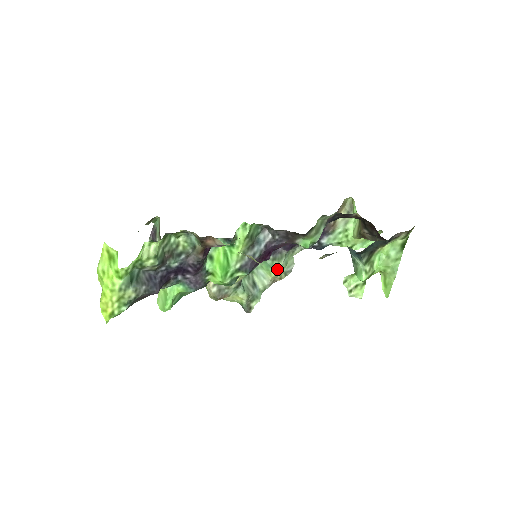
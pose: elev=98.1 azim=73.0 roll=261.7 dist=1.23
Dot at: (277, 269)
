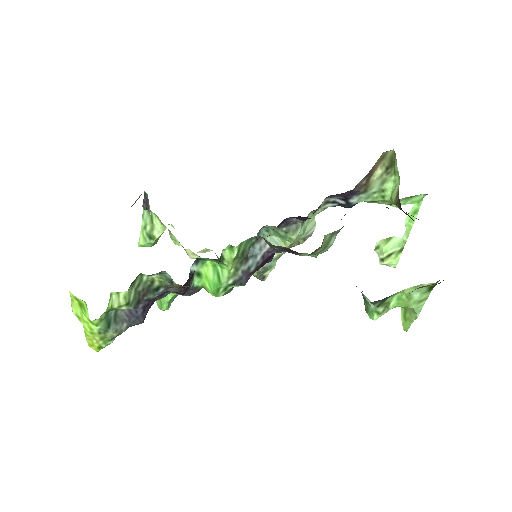
Dot at: (292, 240)
